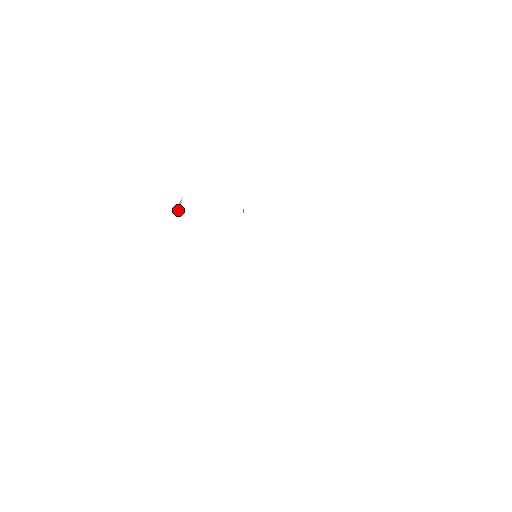
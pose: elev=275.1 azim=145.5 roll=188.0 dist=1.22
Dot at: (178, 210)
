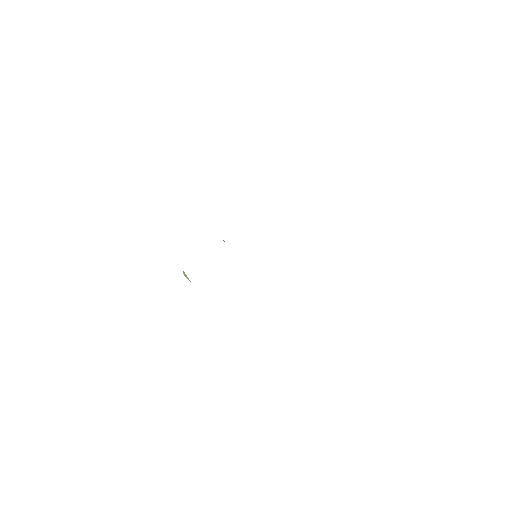
Dot at: occluded
